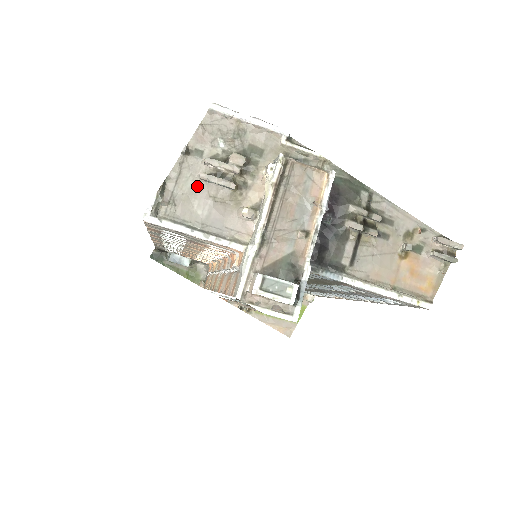
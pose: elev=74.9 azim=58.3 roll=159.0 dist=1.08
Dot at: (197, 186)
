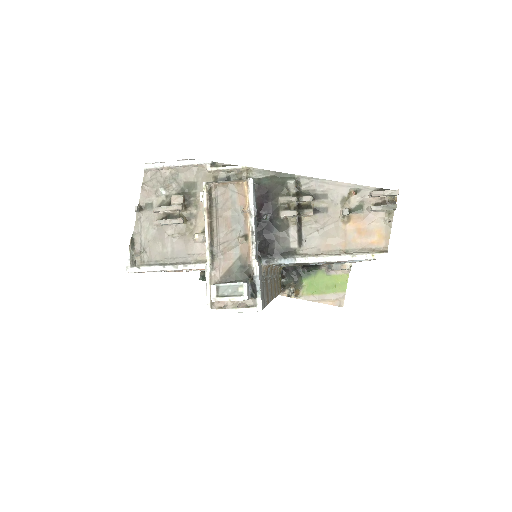
Dot at: (157, 231)
